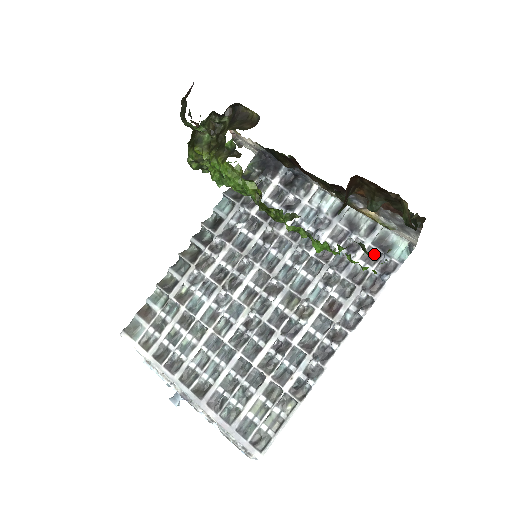
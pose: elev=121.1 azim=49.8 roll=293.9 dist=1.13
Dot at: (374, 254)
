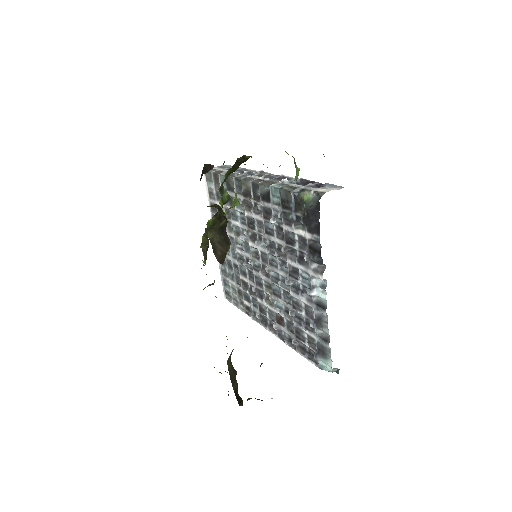
Dot at: (314, 345)
